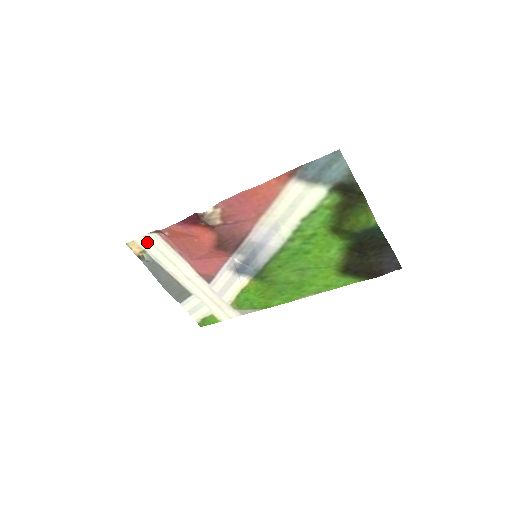
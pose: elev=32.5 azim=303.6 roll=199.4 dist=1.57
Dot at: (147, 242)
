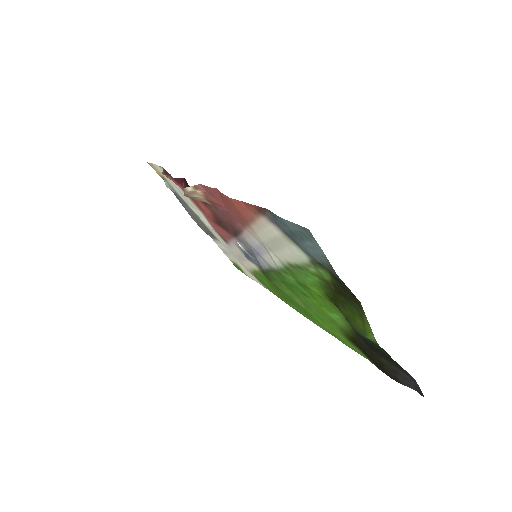
Dot at: occluded
